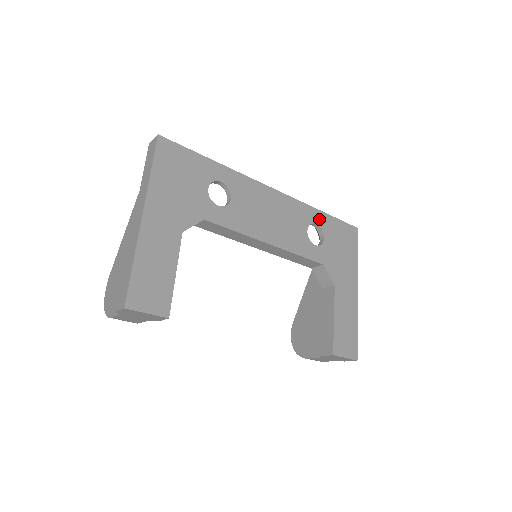
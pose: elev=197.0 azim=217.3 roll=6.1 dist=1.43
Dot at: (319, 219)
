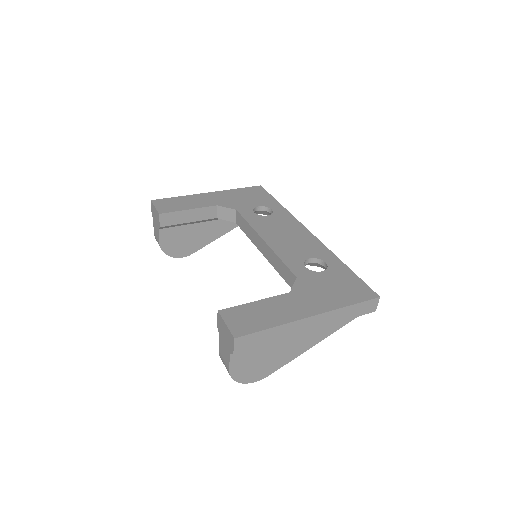
Dot at: (334, 263)
